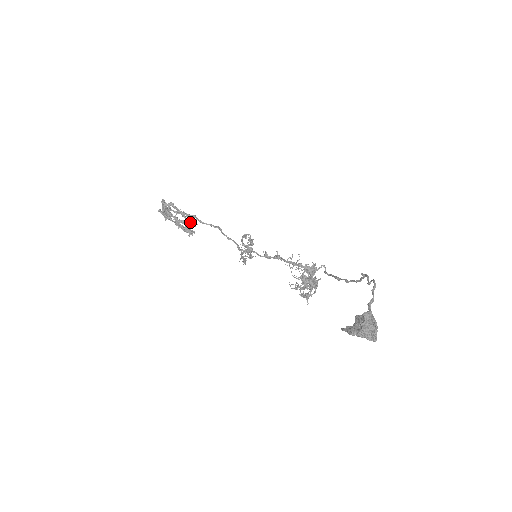
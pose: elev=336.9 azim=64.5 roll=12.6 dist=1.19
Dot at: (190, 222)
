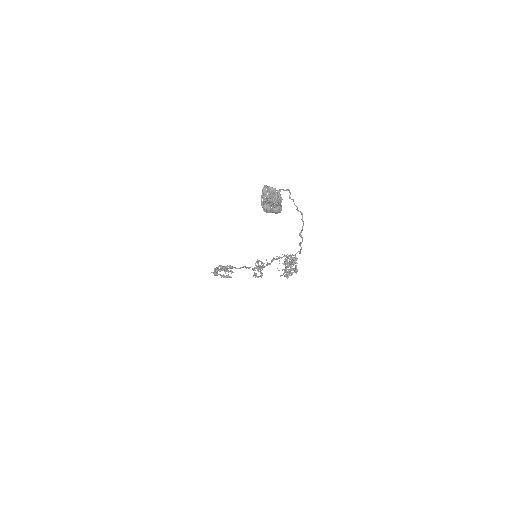
Dot at: occluded
